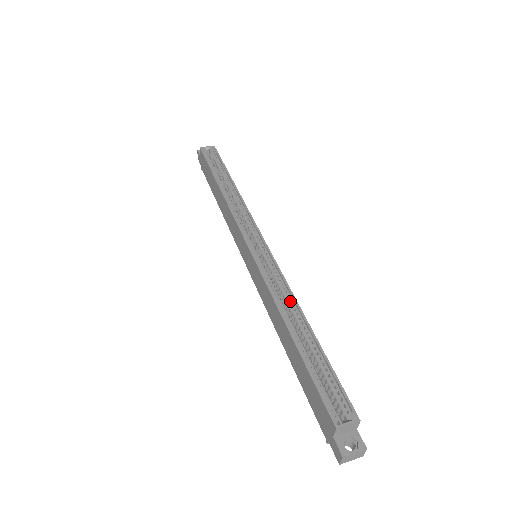
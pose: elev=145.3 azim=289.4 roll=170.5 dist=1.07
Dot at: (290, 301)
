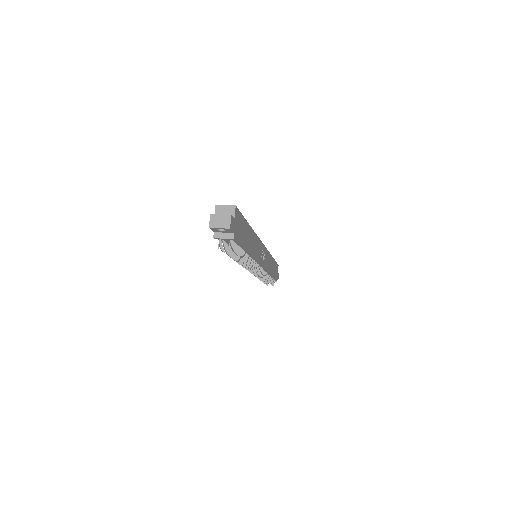
Dot at: occluded
